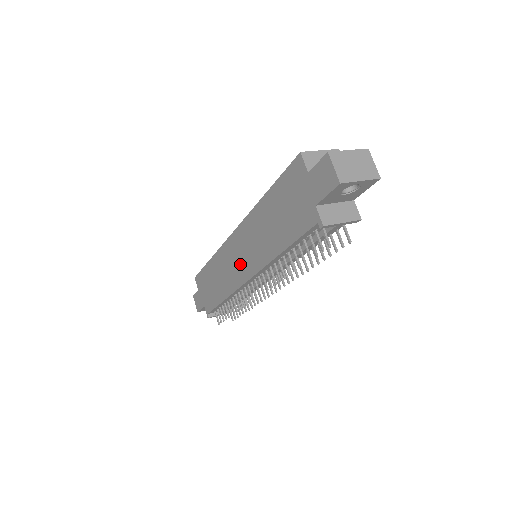
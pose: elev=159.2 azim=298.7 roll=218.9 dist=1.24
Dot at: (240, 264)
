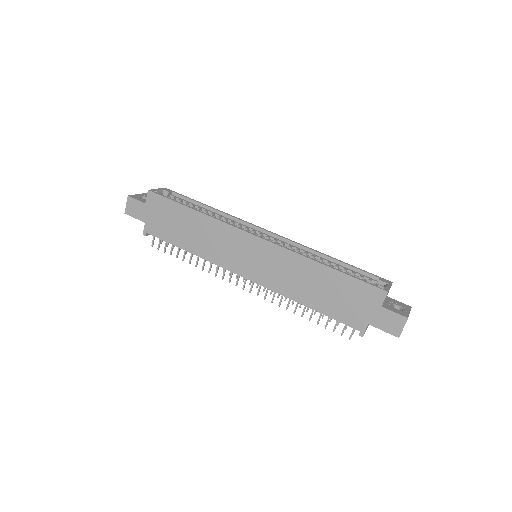
Dot at: (245, 261)
